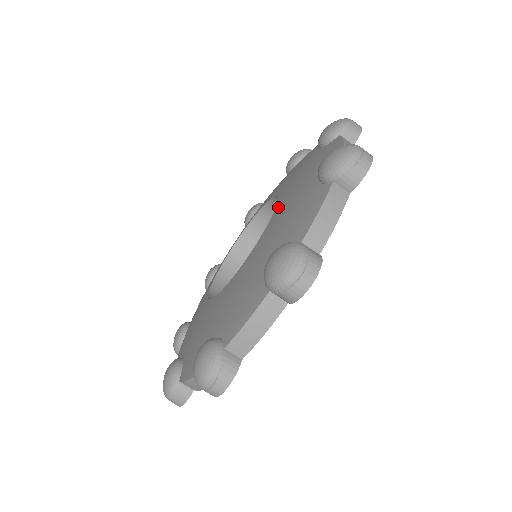
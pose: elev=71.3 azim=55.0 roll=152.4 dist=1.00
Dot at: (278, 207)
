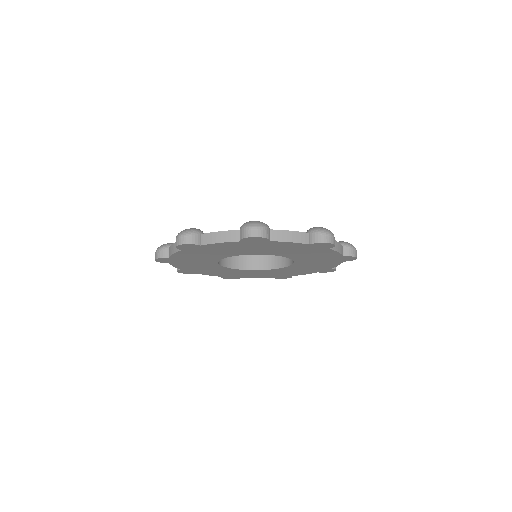
Dot at: occluded
